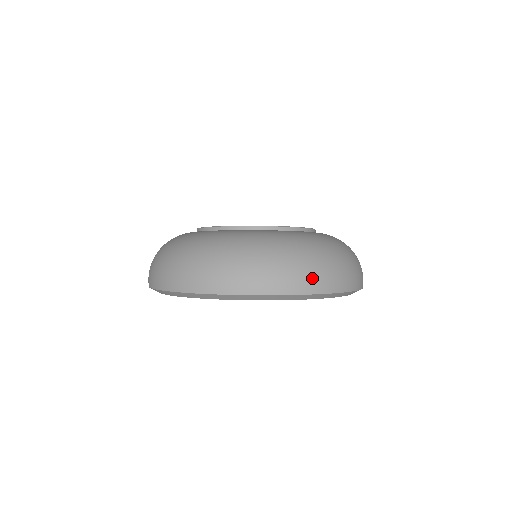
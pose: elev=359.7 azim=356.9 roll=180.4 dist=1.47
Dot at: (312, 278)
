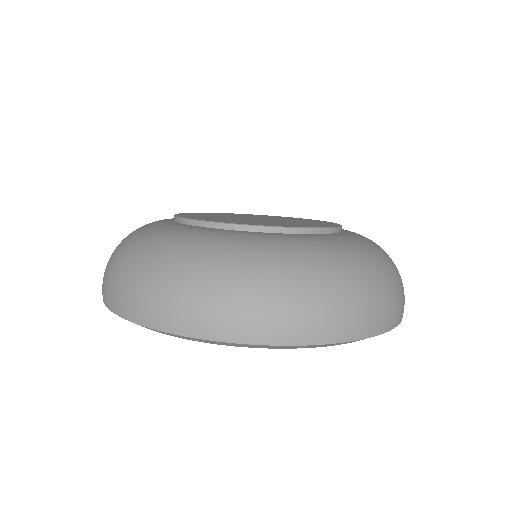
Dot at: (199, 314)
